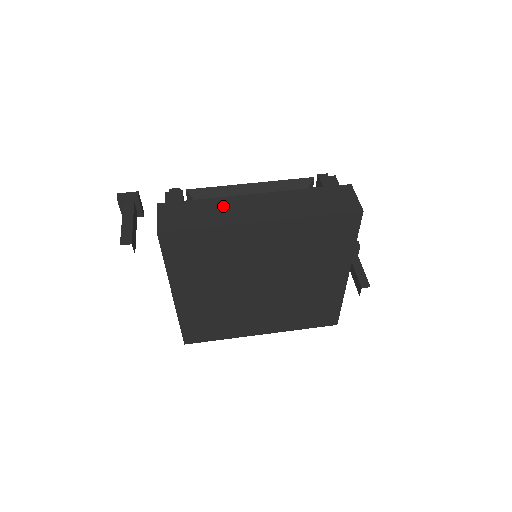
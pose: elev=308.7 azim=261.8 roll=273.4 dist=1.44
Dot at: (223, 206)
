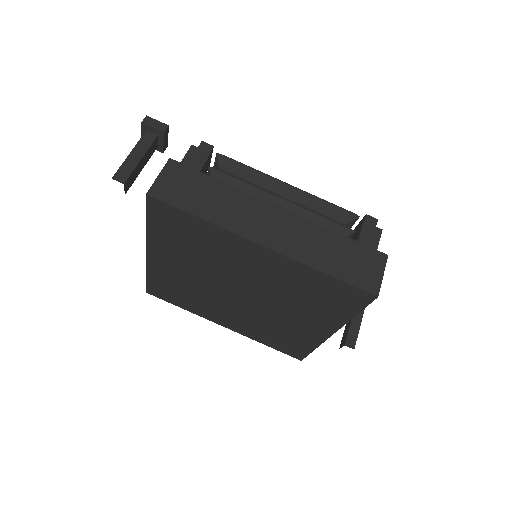
Dot at: (235, 202)
